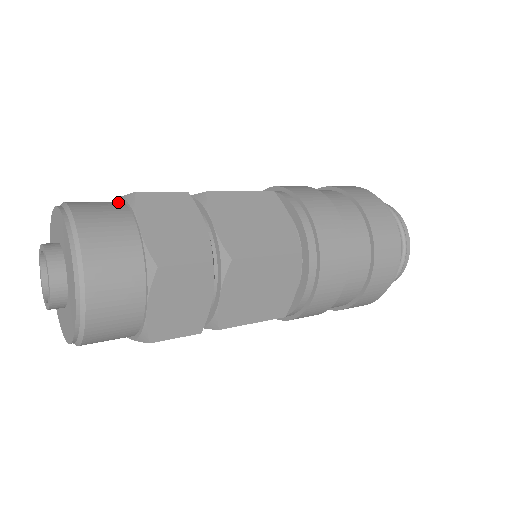
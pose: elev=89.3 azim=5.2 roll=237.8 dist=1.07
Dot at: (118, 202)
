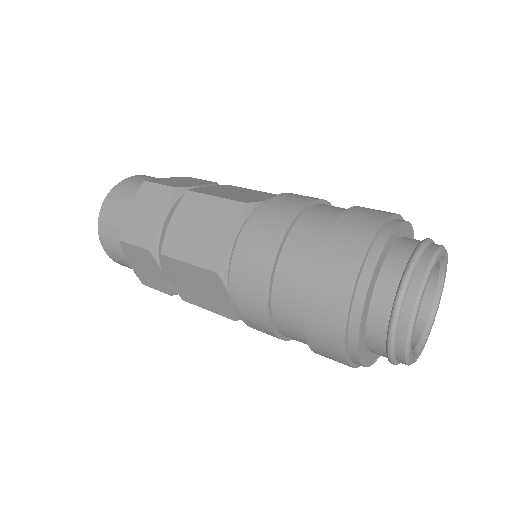
Dot at: occluded
